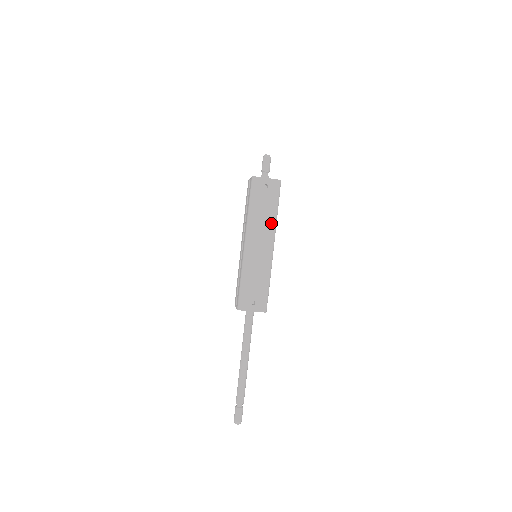
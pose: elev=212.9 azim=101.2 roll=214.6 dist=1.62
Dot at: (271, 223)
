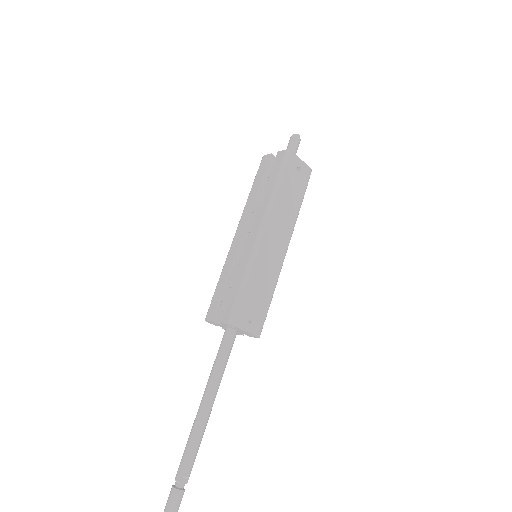
Dot at: (293, 218)
